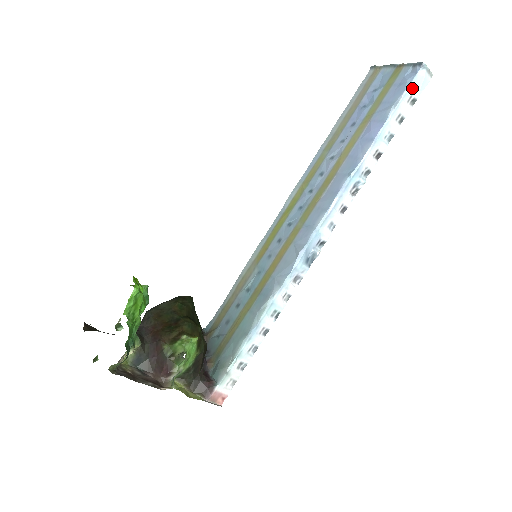
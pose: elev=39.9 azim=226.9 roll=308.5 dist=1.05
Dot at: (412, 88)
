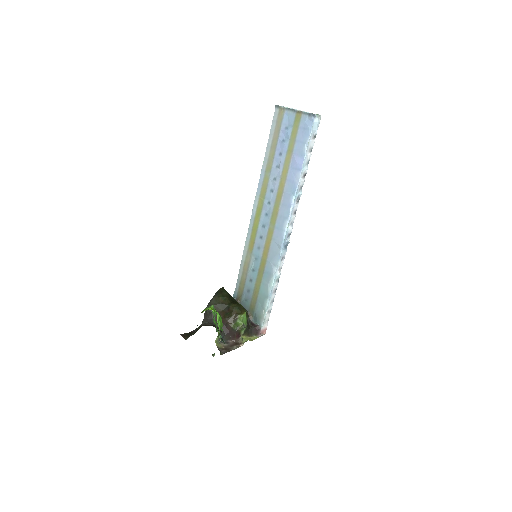
Dot at: (313, 131)
